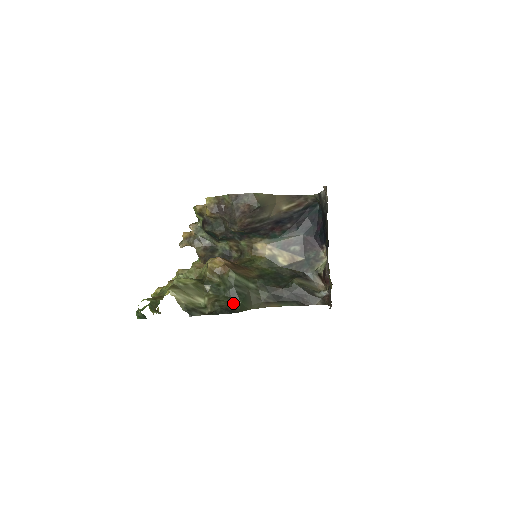
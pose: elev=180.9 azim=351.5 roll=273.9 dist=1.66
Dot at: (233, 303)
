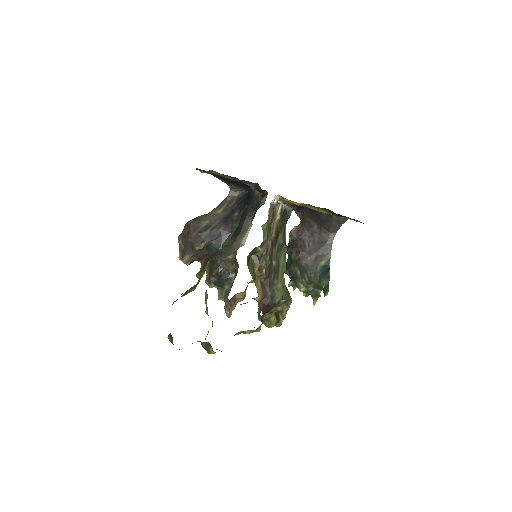
Dot at: (206, 263)
